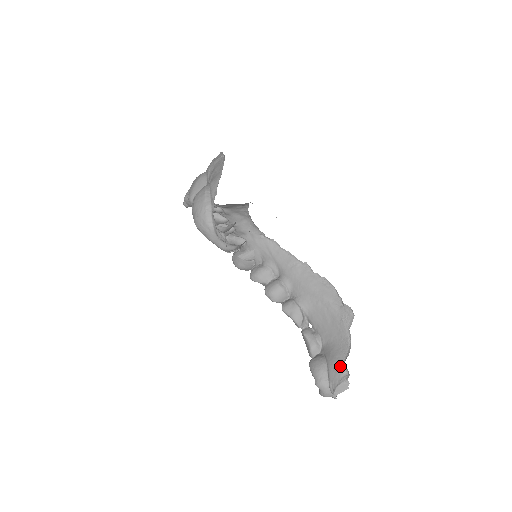
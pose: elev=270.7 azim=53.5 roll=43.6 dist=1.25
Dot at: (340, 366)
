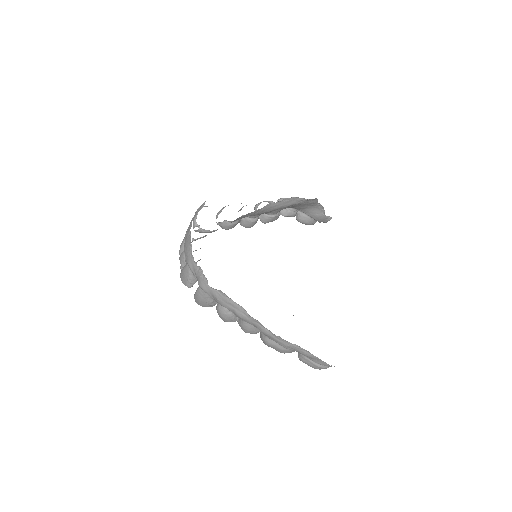
Dot at: (323, 217)
